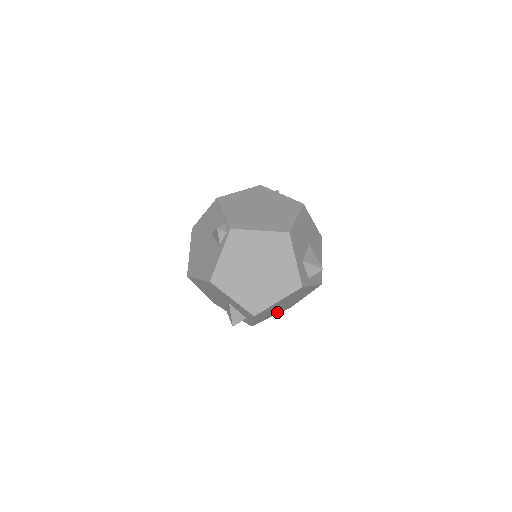
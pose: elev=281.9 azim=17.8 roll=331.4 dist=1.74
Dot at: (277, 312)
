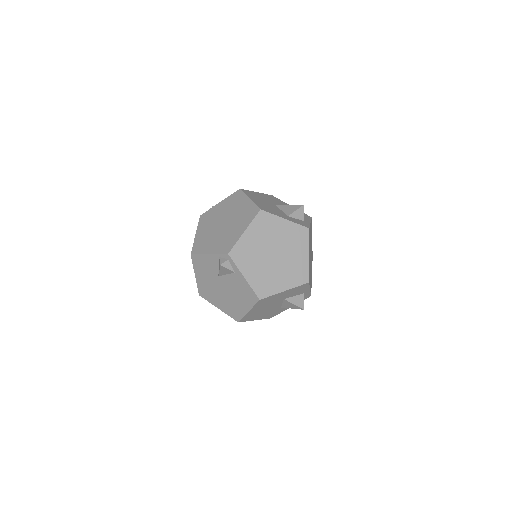
Dot at: occluded
